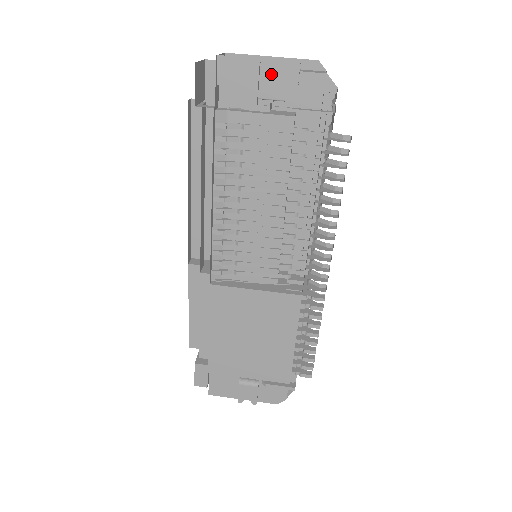
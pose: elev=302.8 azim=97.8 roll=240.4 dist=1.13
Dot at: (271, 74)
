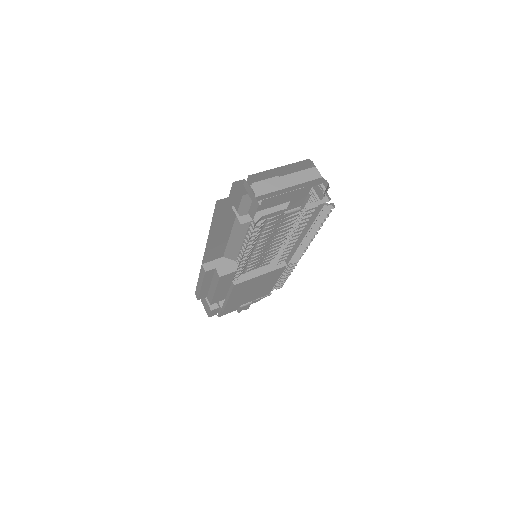
Dot at: (297, 199)
